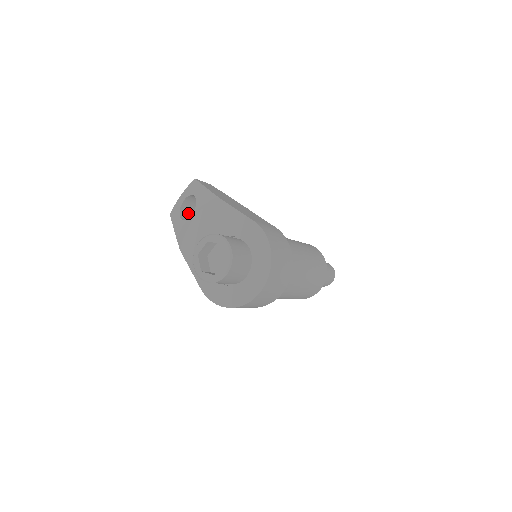
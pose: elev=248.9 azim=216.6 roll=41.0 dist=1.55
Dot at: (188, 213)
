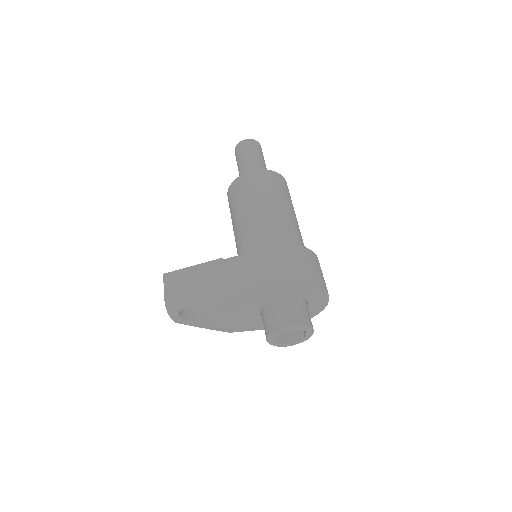
Dot at: occluded
